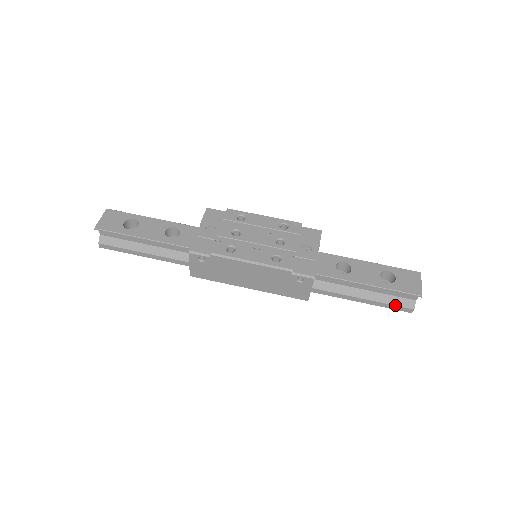
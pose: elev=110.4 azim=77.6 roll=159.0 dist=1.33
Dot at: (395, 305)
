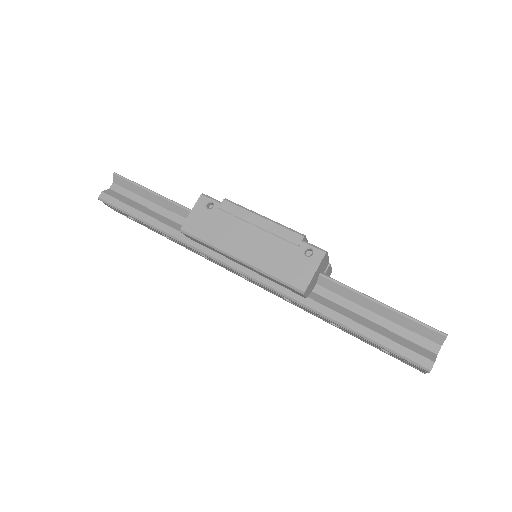
Dot at: (410, 349)
